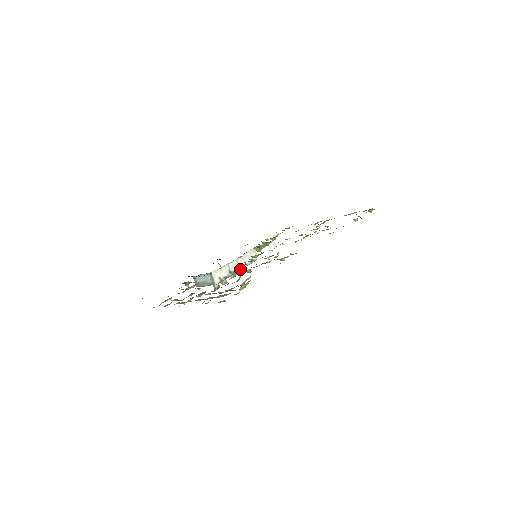
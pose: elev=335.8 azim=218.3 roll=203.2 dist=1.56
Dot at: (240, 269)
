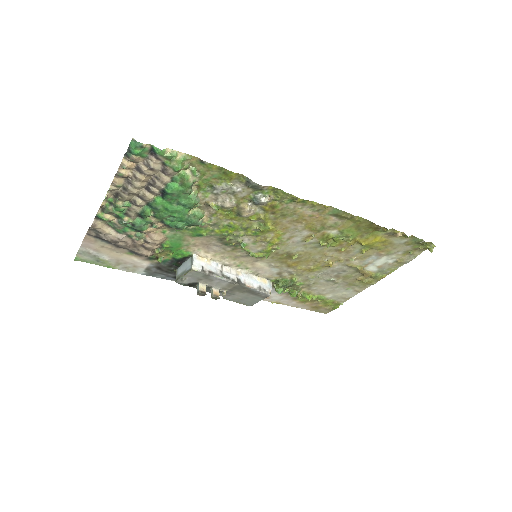
Dot at: (239, 283)
